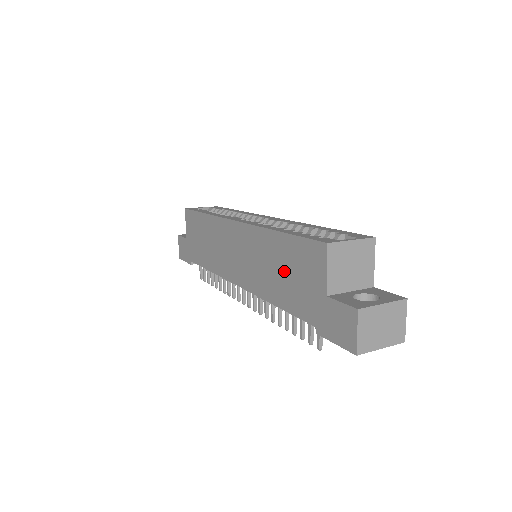
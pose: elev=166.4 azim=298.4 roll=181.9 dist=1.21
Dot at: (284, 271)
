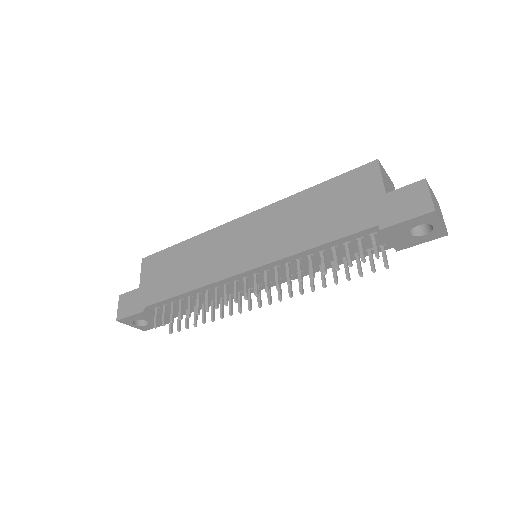
Dot at: (324, 210)
